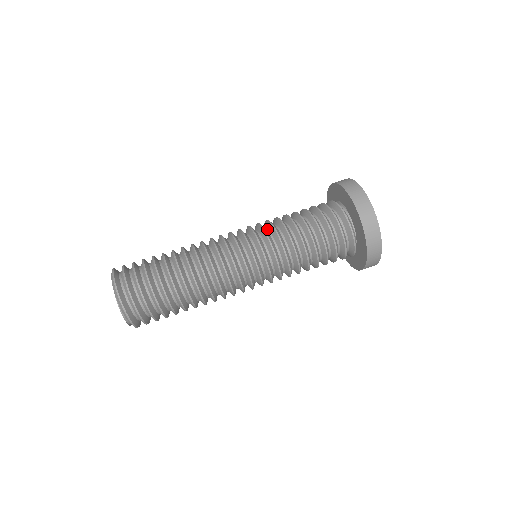
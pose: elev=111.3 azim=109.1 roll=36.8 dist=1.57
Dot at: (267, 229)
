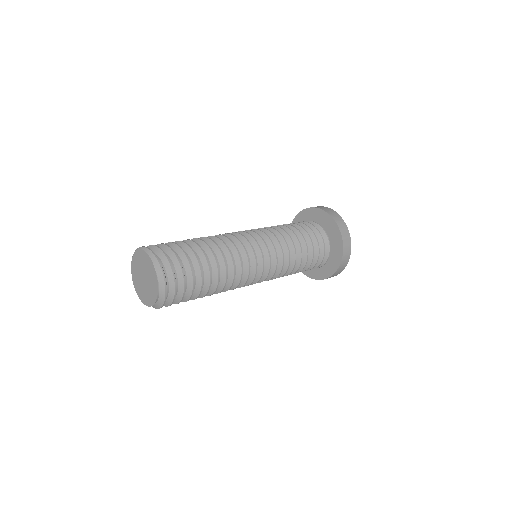
Dot at: occluded
